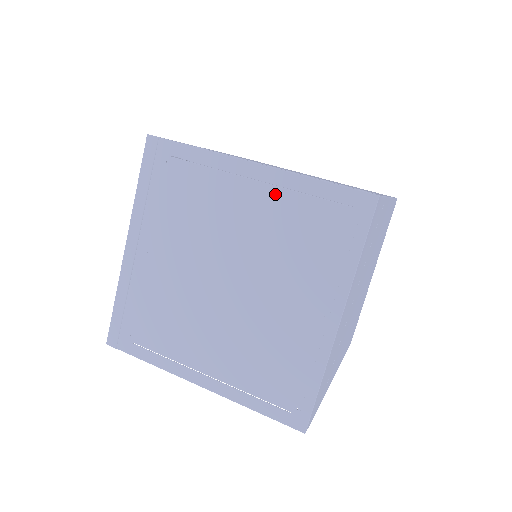
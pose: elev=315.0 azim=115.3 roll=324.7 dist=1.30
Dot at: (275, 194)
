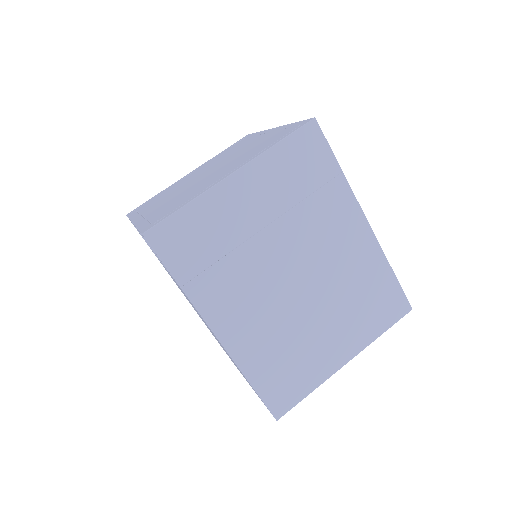
Dot at: (270, 134)
